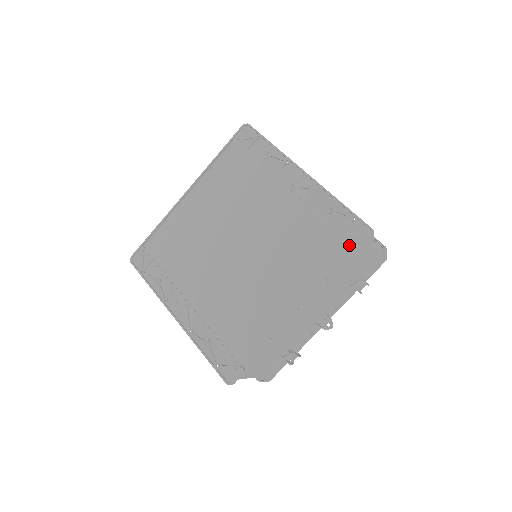
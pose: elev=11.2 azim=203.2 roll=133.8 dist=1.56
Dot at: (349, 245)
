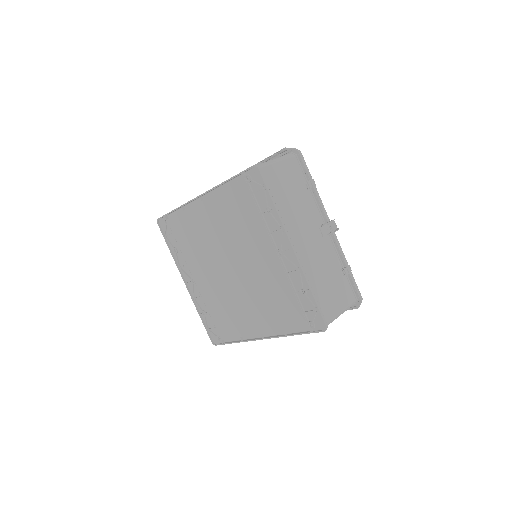
Dot at: (306, 325)
